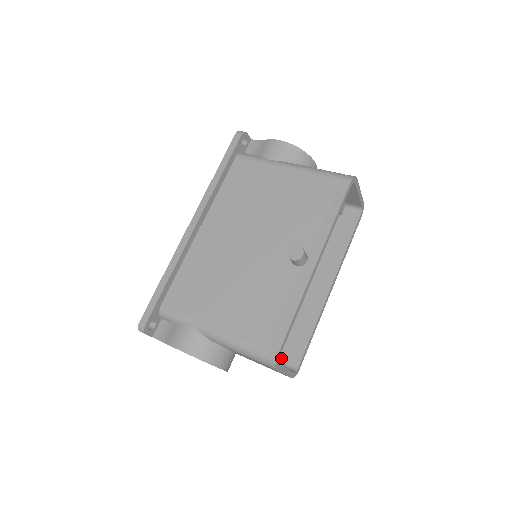
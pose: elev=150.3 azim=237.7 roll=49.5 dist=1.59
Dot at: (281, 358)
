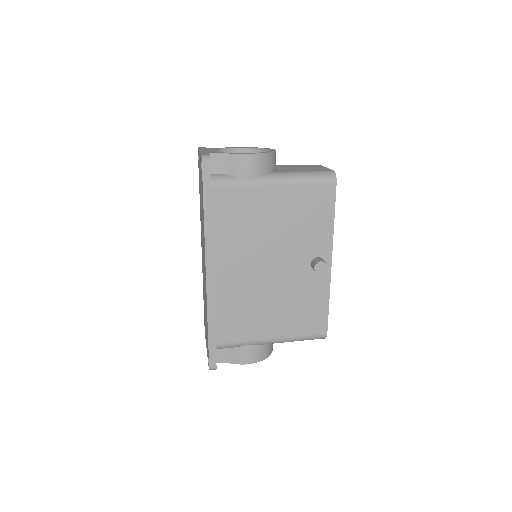
Dot at: occluded
